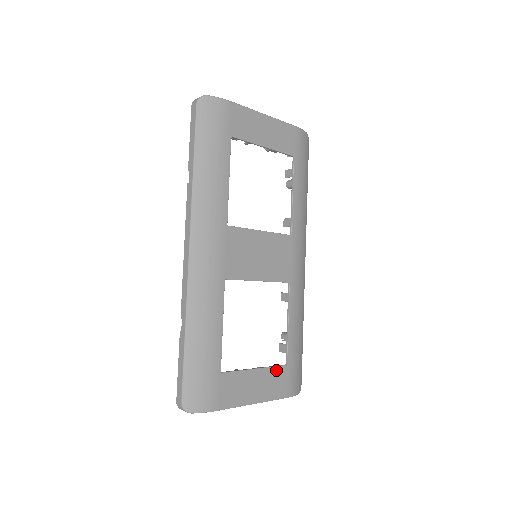
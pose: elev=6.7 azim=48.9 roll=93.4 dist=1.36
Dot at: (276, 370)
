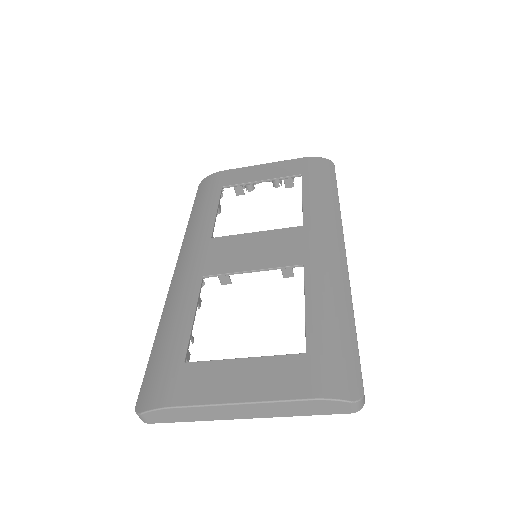
Dot at: (283, 360)
